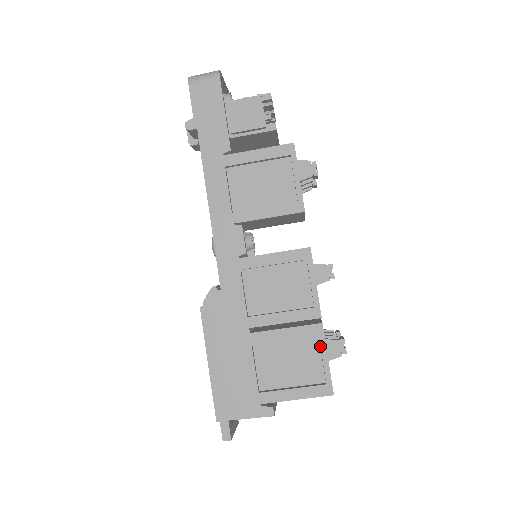
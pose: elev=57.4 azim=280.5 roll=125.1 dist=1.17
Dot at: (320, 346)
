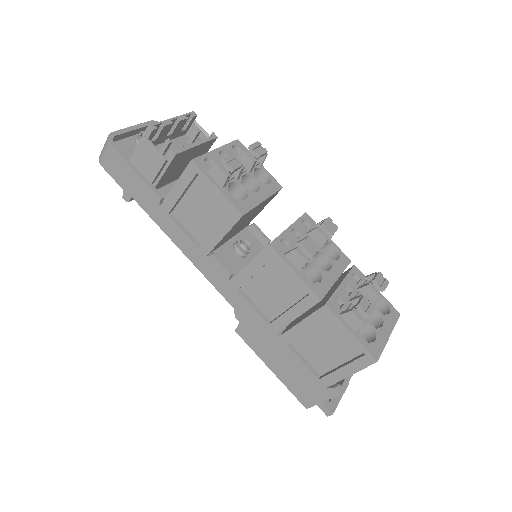
Dot at: (337, 325)
